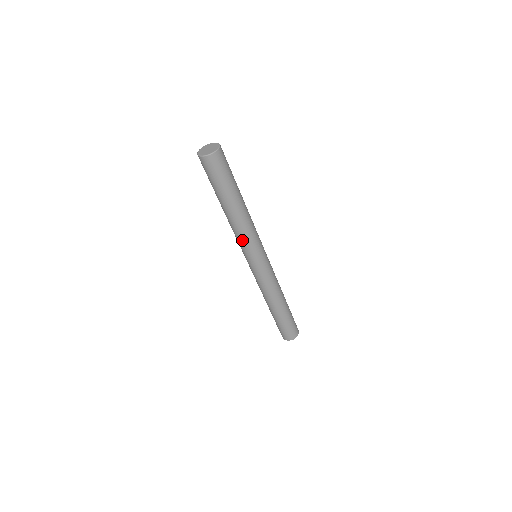
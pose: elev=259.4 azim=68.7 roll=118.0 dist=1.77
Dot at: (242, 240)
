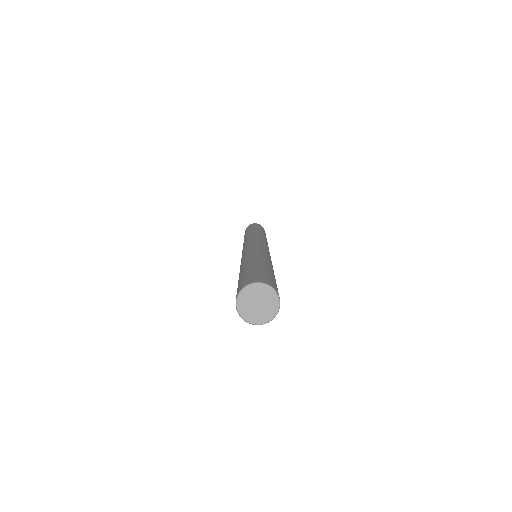
Dot at: occluded
